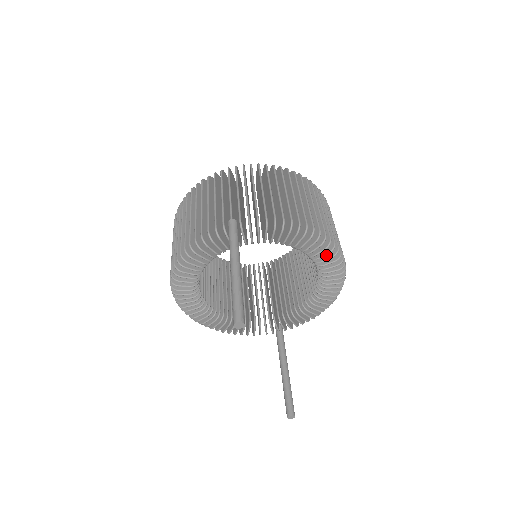
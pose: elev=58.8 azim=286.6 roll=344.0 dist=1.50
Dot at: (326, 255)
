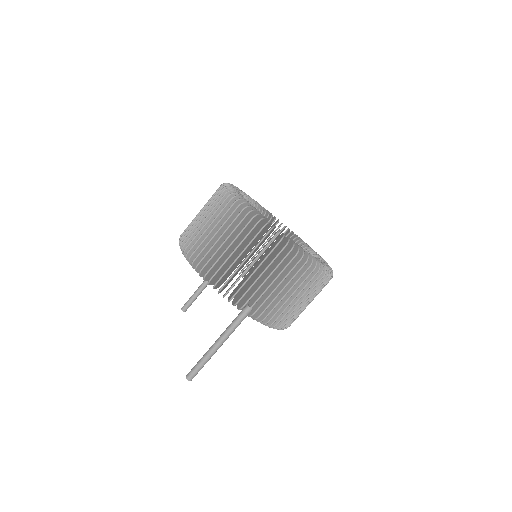
Dot at: occluded
